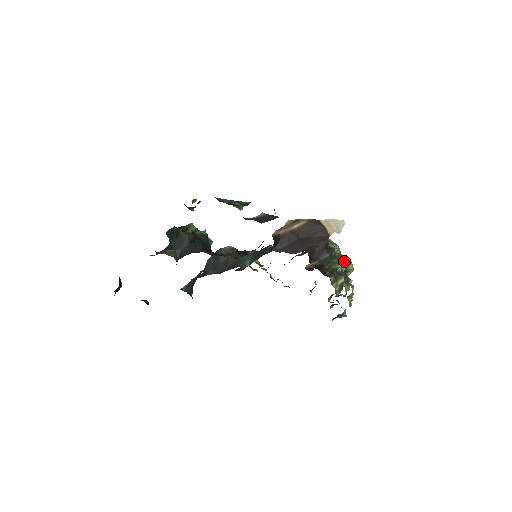
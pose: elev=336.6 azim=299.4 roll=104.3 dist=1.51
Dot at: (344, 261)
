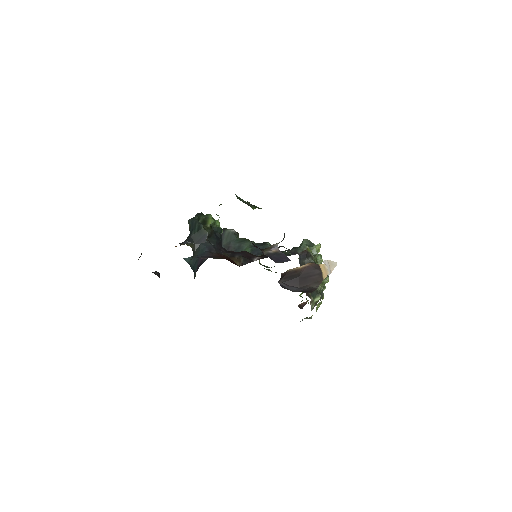
Dot at: (324, 281)
